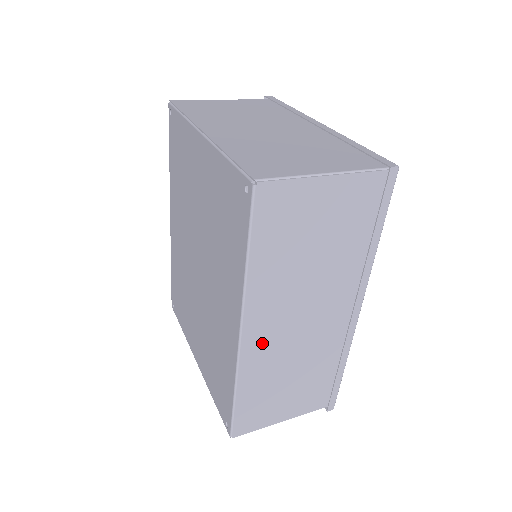
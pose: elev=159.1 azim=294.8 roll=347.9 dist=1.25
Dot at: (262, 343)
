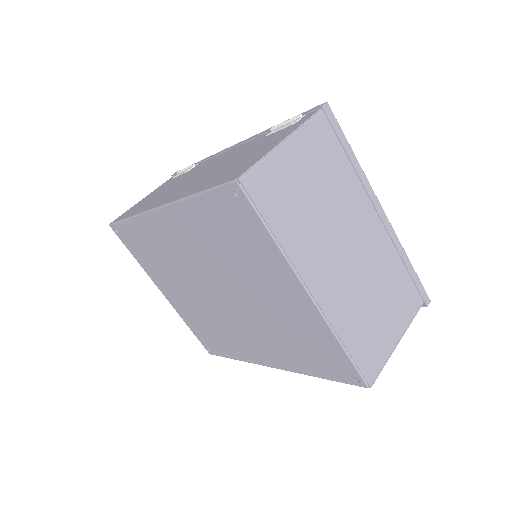
Dot at: occluded
